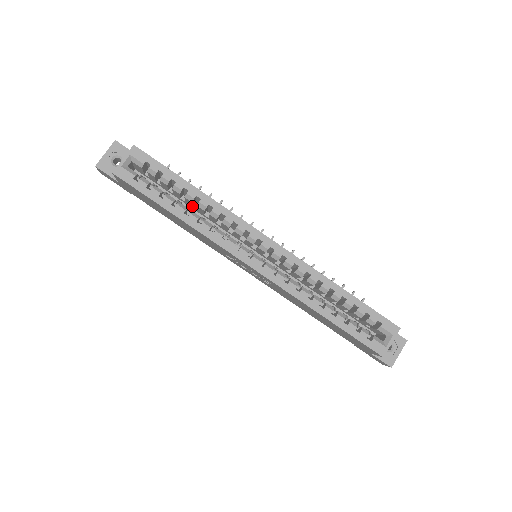
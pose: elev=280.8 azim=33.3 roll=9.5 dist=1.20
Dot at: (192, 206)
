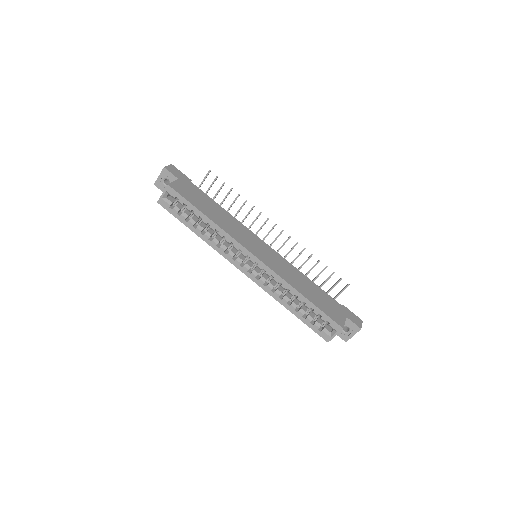
Dot at: occluded
